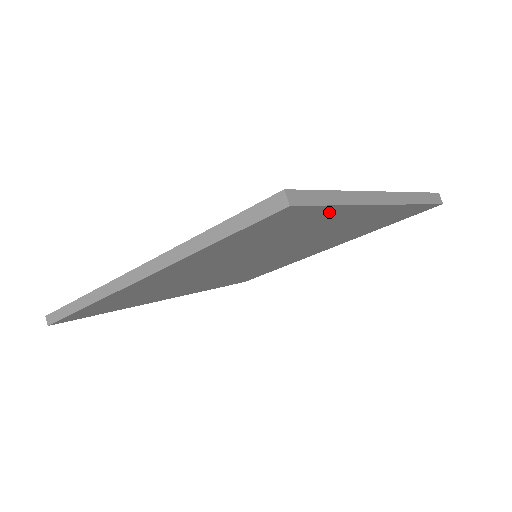
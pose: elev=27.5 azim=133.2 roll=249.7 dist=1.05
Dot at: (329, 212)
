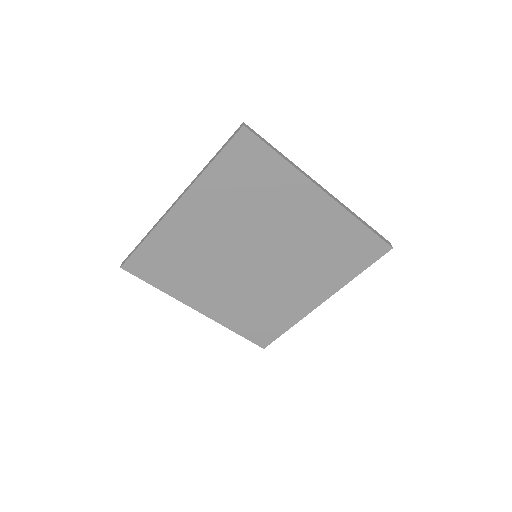
Dot at: (276, 164)
